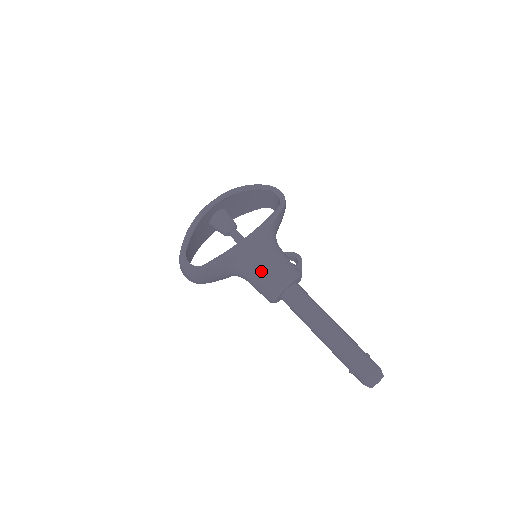
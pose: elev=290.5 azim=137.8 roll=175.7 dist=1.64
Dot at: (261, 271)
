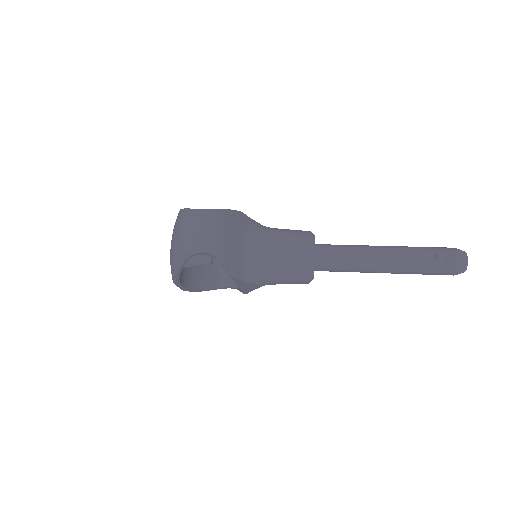
Dot at: (280, 230)
